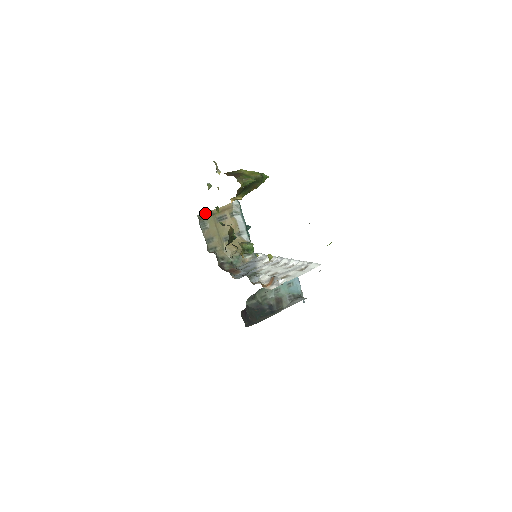
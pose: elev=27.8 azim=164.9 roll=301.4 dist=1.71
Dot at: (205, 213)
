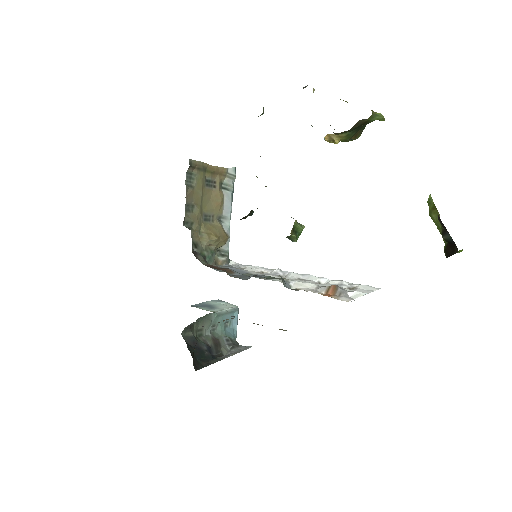
Dot at: (198, 162)
